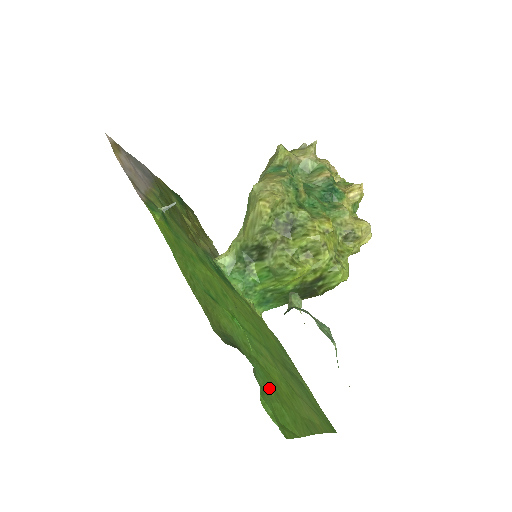
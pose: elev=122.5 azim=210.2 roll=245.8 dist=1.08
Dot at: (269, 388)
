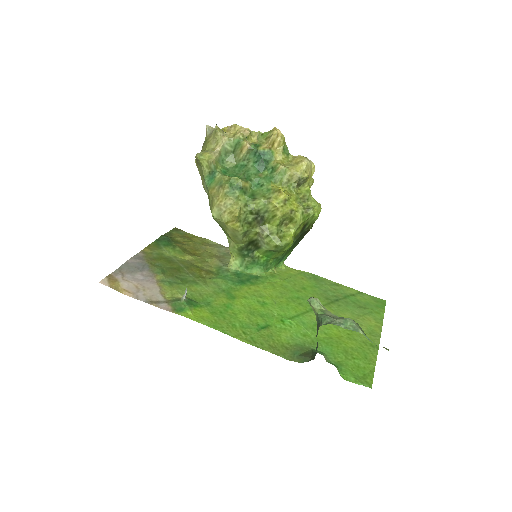
Dot at: (339, 356)
